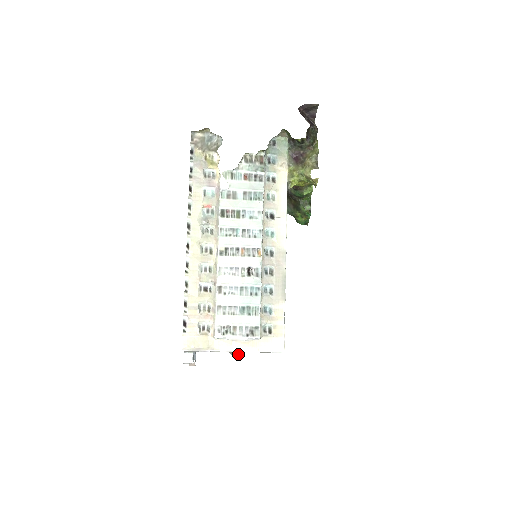
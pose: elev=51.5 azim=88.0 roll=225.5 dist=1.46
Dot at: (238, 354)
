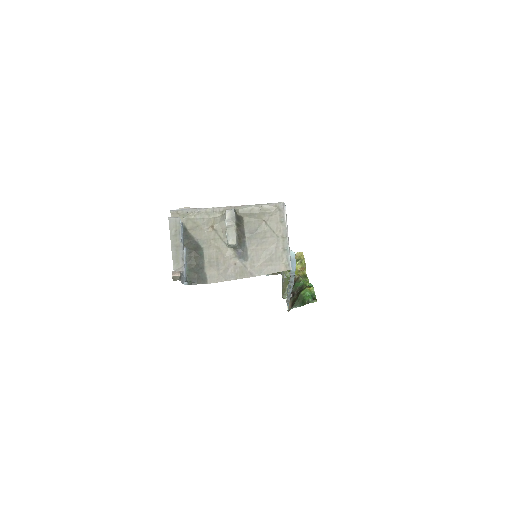
Dot at: (233, 209)
